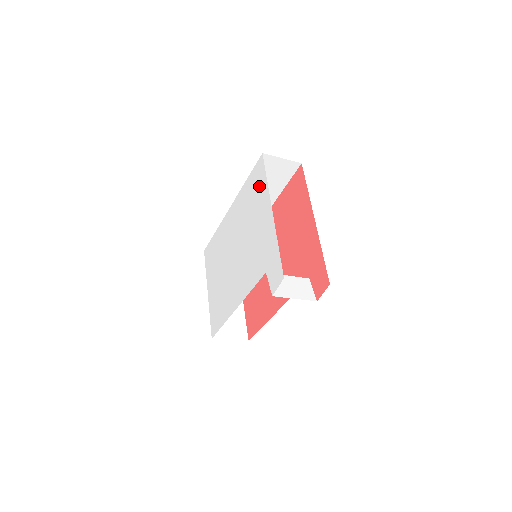
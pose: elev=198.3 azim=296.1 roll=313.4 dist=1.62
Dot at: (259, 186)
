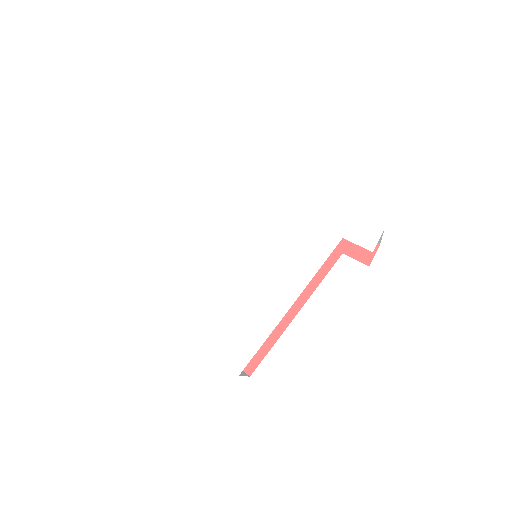
Dot at: (269, 168)
